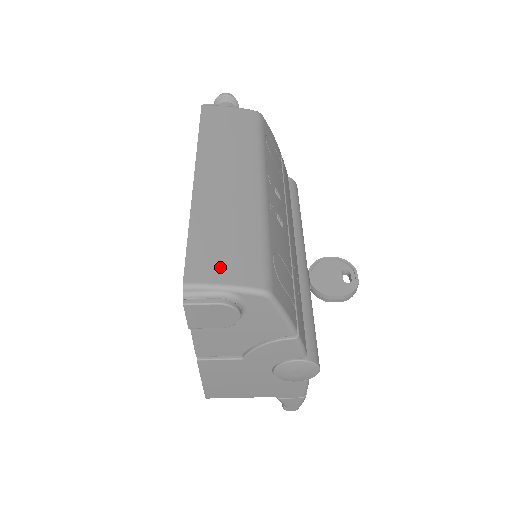
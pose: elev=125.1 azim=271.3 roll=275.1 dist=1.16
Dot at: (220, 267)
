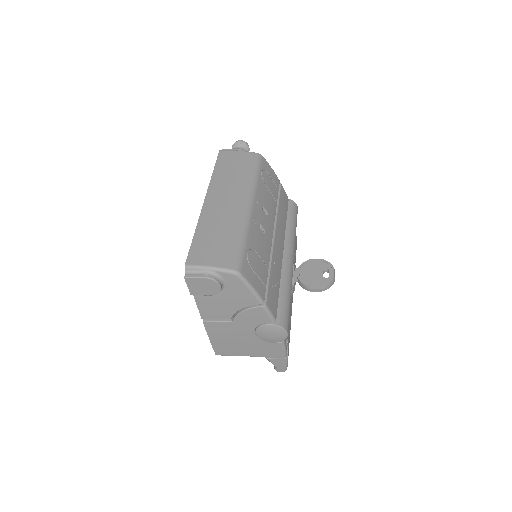
Dot at: (209, 256)
